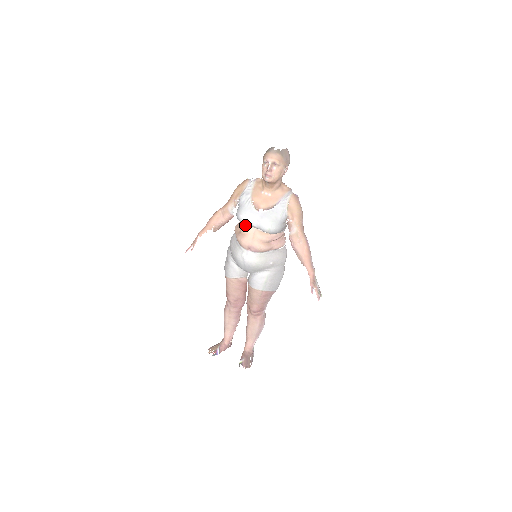
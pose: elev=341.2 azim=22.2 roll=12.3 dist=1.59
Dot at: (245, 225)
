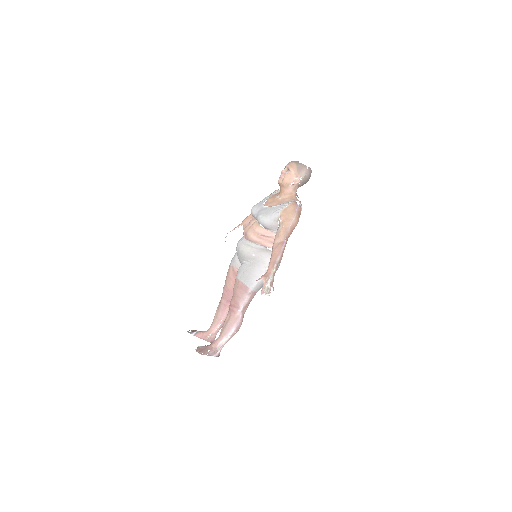
Dot at: (254, 218)
